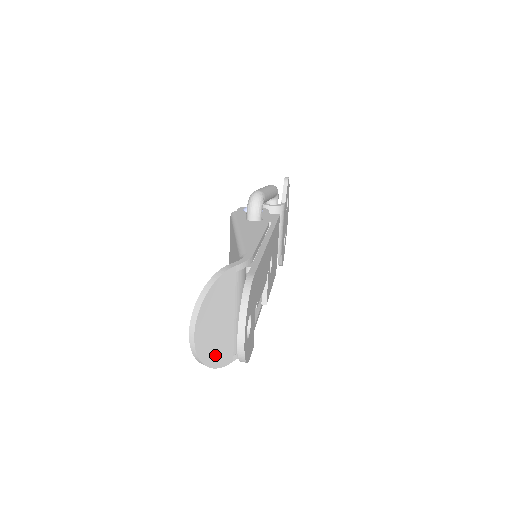
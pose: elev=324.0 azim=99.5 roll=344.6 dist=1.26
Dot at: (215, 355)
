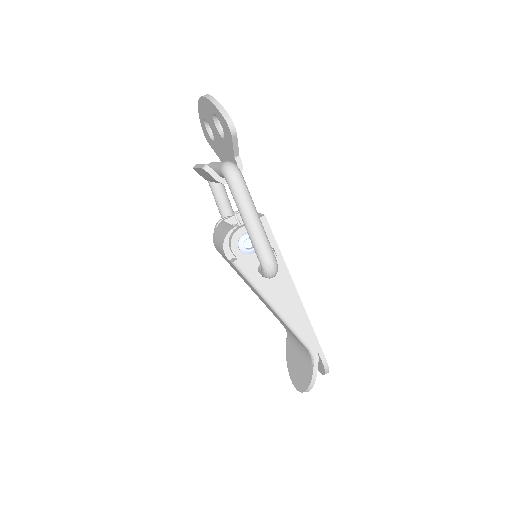
Dot at: occluded
